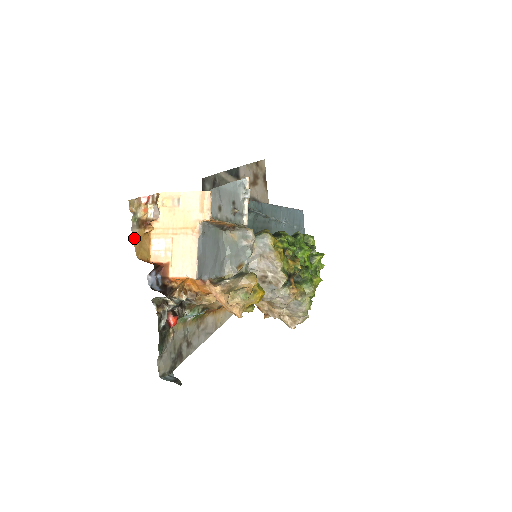
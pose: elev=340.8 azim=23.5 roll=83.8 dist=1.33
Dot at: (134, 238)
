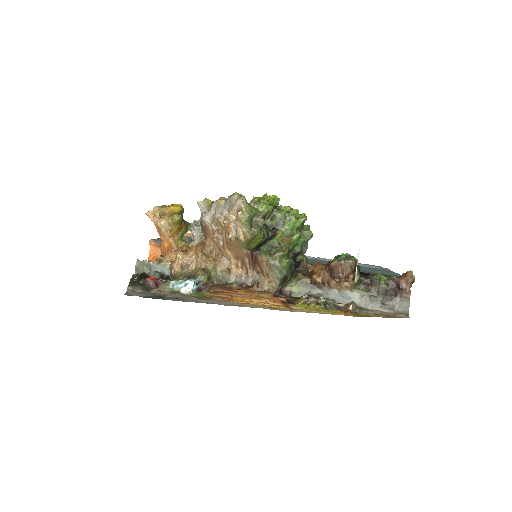
Dot at: occluded
